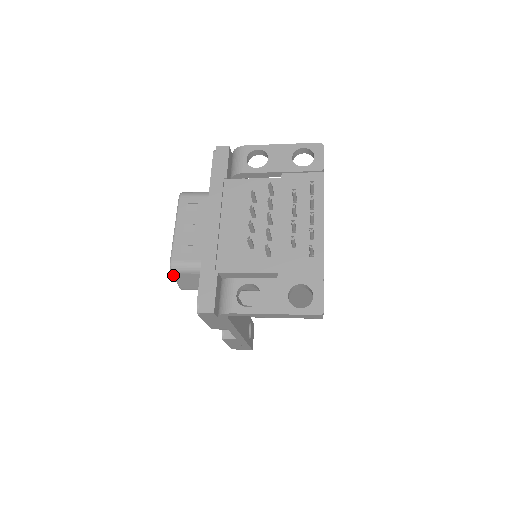
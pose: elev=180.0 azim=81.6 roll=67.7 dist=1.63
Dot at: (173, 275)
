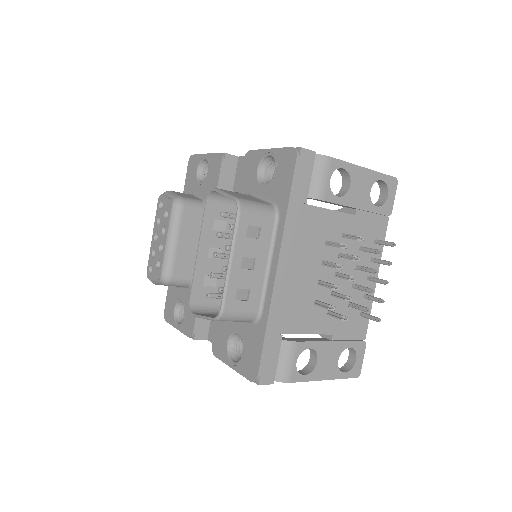
Dot at: (213, 320)
